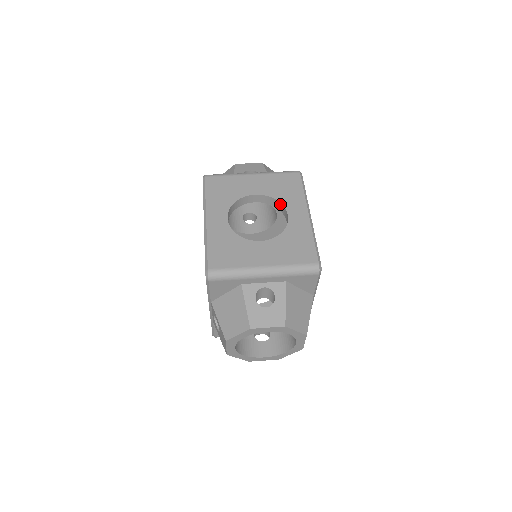
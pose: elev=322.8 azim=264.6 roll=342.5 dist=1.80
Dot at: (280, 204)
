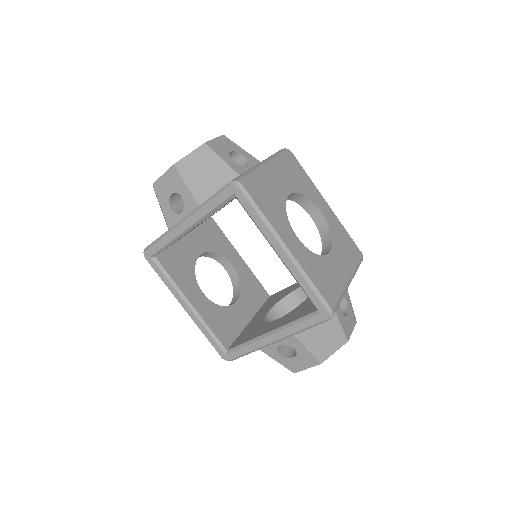
Dot at: (306, 199)
